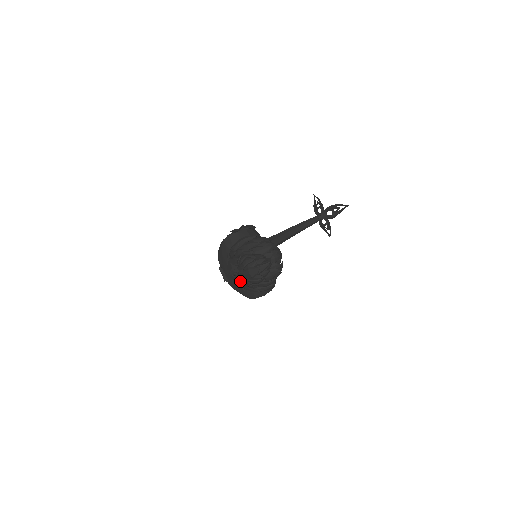
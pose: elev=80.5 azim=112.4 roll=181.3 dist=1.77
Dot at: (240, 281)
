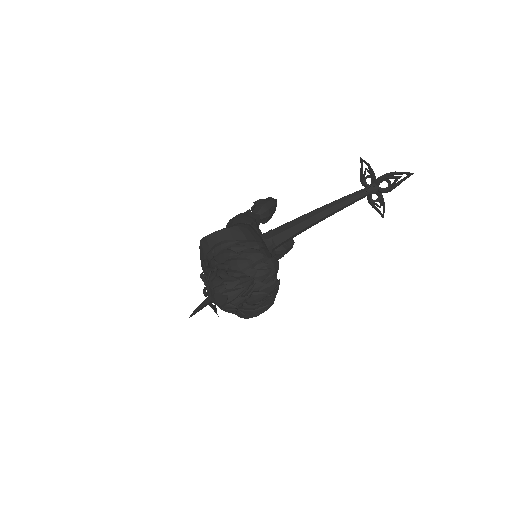
Dot at: occluded
